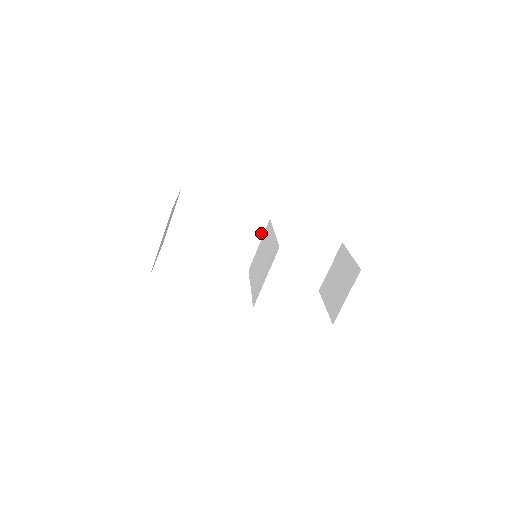
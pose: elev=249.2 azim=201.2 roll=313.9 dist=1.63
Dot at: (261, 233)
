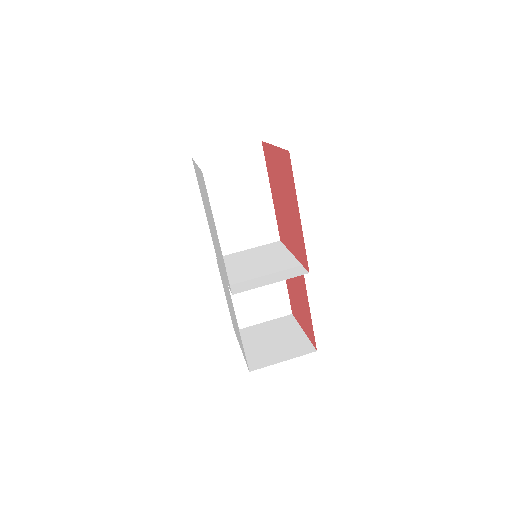
Dot at: (262, 243)
